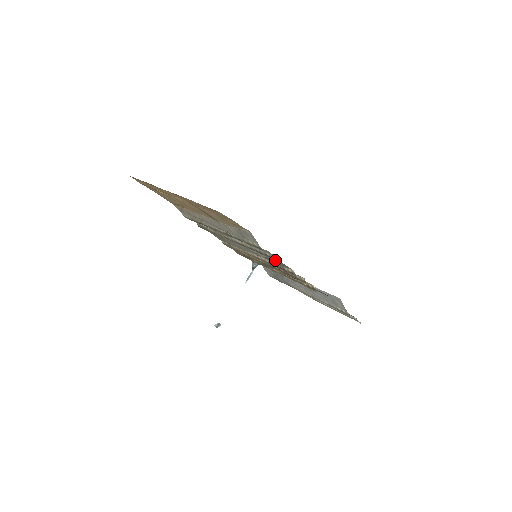
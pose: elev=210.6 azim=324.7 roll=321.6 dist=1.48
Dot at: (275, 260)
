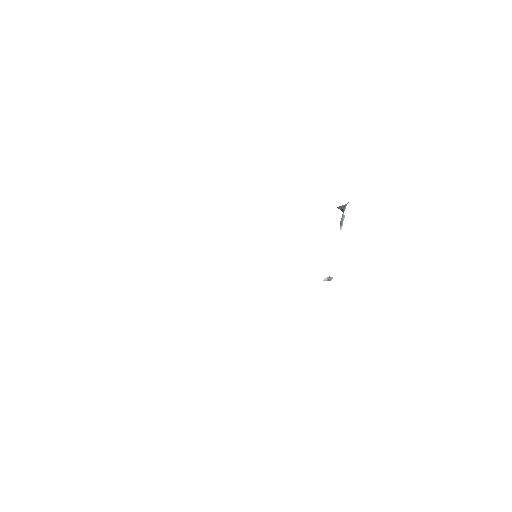
Dot at: occluded
